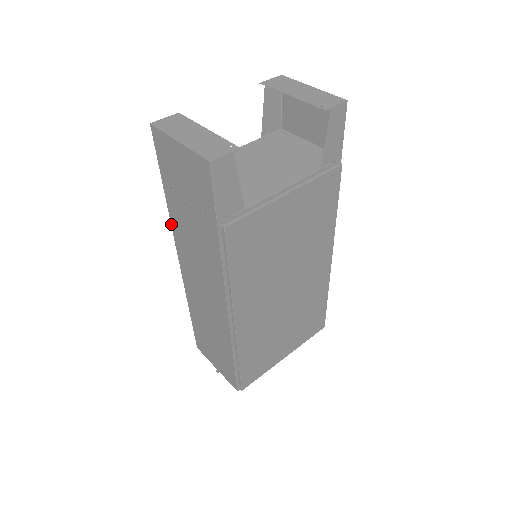
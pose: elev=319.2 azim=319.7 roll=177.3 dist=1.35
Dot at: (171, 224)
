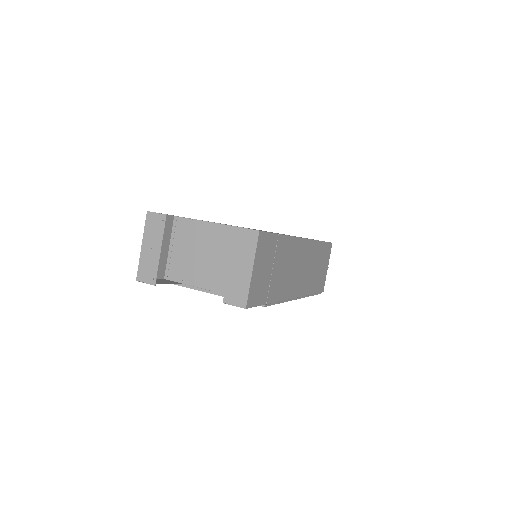
Dot at: occluded
